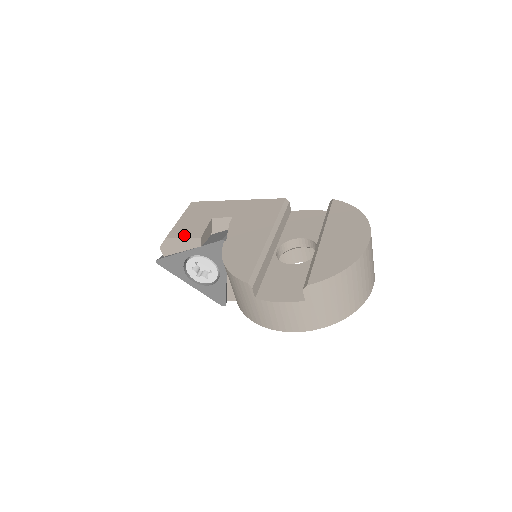
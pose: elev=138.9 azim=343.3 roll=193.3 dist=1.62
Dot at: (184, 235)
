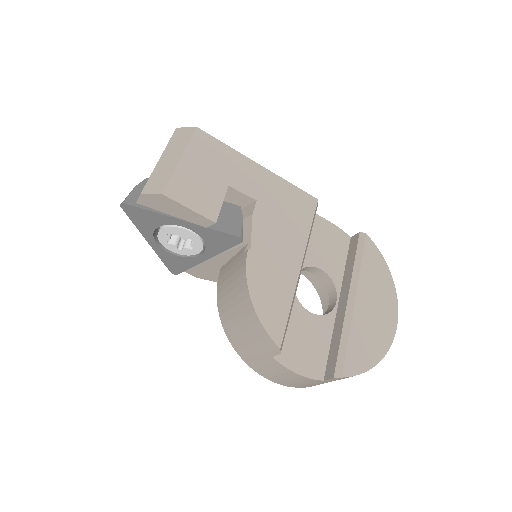
Dot at: (191, 204)
